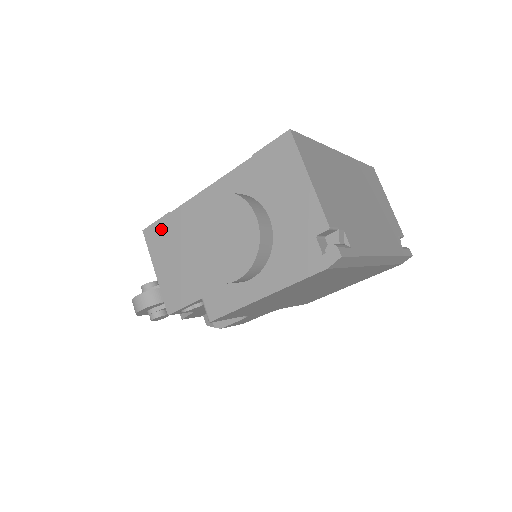
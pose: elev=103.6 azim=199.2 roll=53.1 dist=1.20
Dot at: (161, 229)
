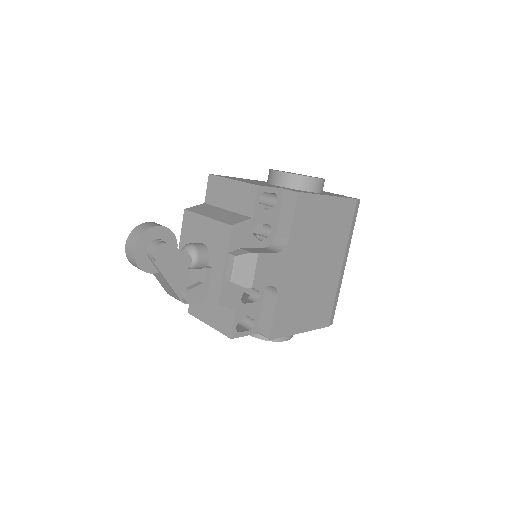
Dot at: occluded
